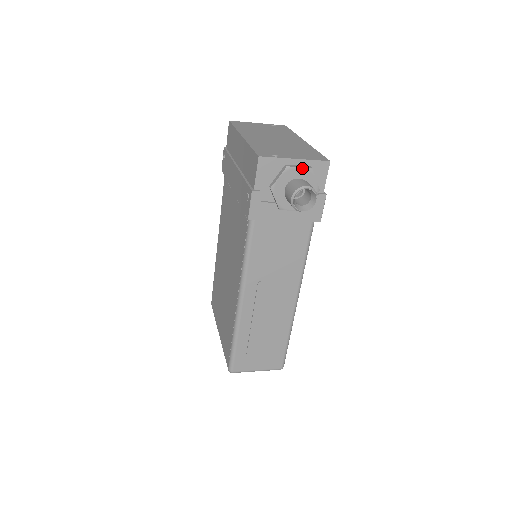
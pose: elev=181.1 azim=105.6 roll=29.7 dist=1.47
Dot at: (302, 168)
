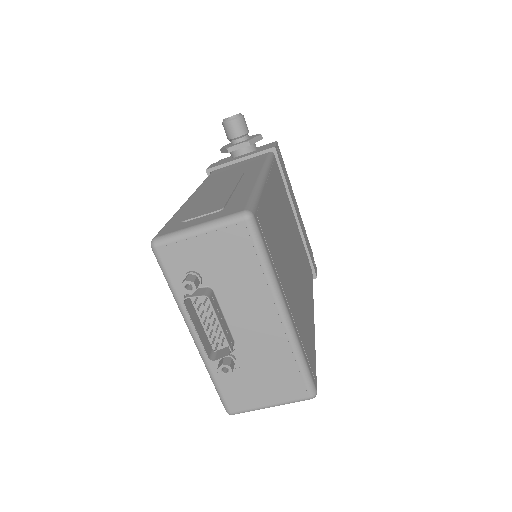
Dot at: occluded
